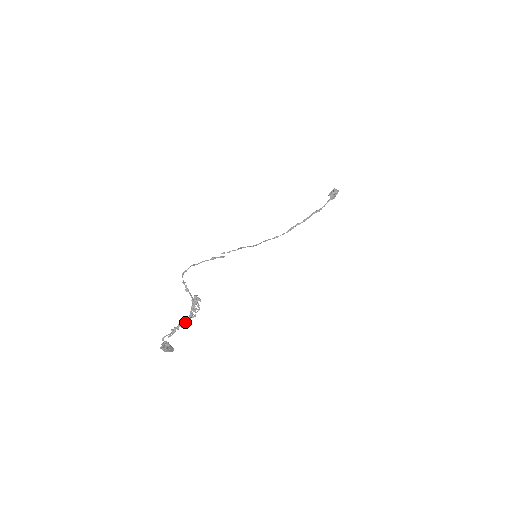
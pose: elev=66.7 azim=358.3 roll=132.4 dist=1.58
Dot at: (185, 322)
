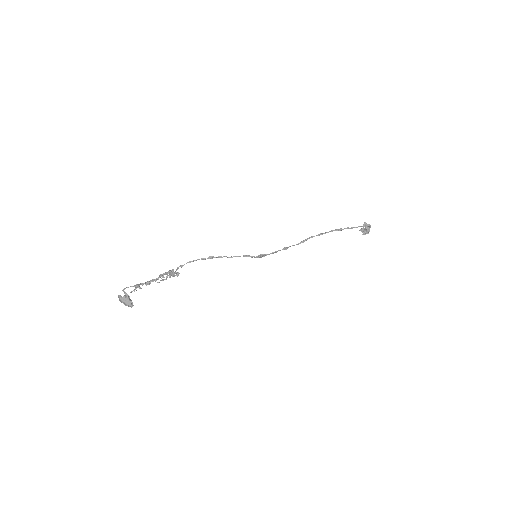
Dot at: (152, 280)
